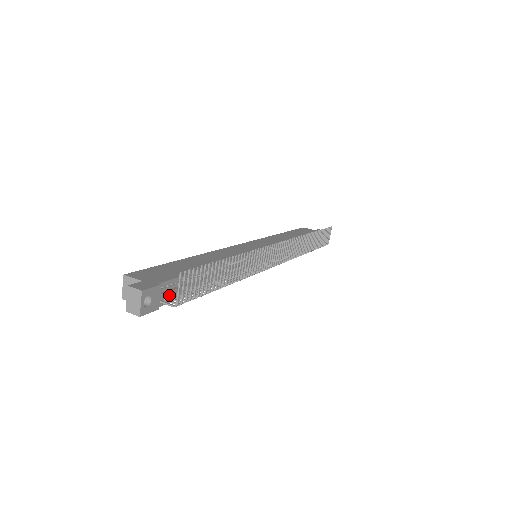
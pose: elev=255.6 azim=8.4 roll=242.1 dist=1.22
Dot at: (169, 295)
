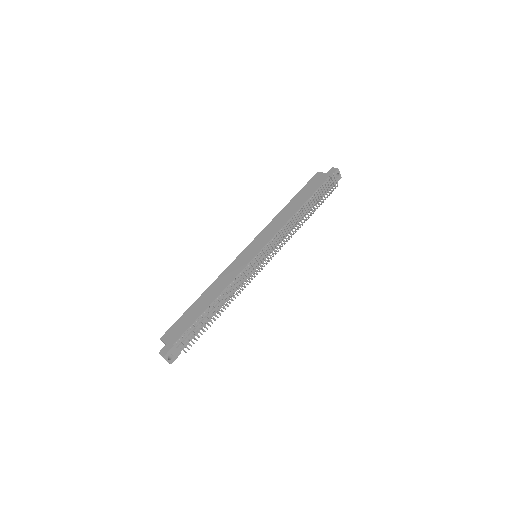
Dot at: occluded
